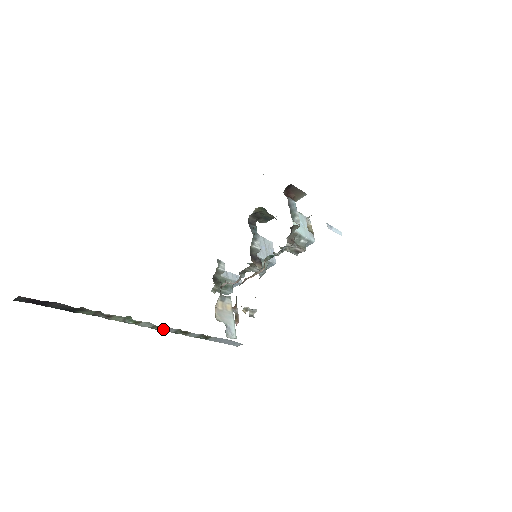
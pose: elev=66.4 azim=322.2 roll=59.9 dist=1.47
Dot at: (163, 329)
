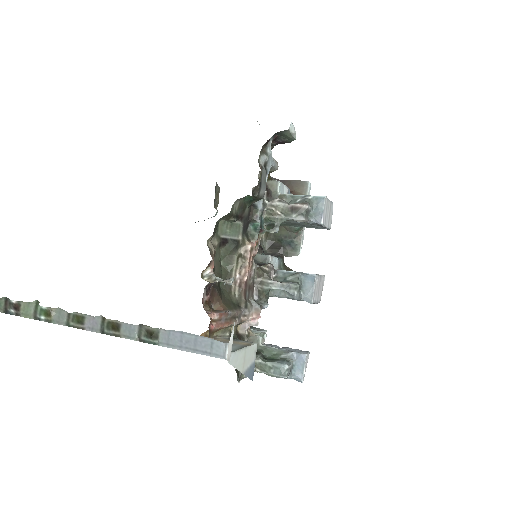
Dot at: (84, 326)
